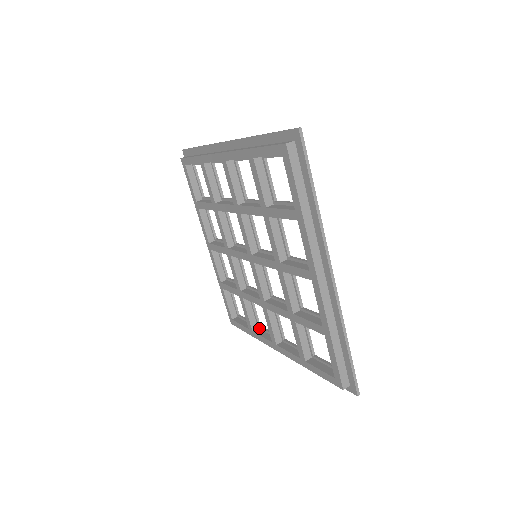
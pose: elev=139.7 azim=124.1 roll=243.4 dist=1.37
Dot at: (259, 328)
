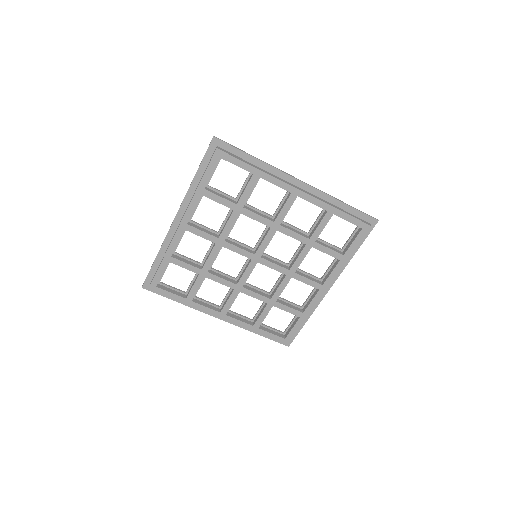
Dot at: (195, 298)
